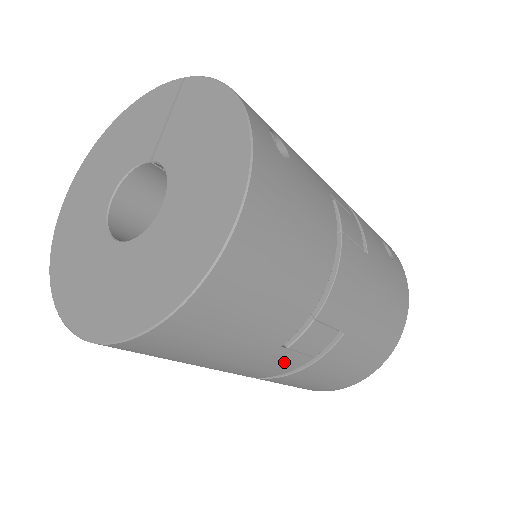
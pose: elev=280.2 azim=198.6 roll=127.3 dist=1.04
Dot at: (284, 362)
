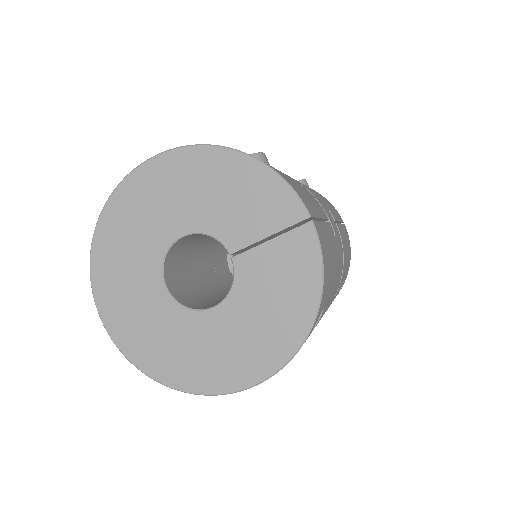
Dot at: occluded
